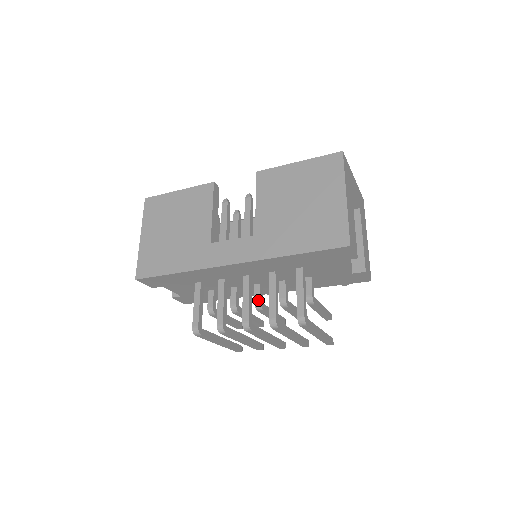
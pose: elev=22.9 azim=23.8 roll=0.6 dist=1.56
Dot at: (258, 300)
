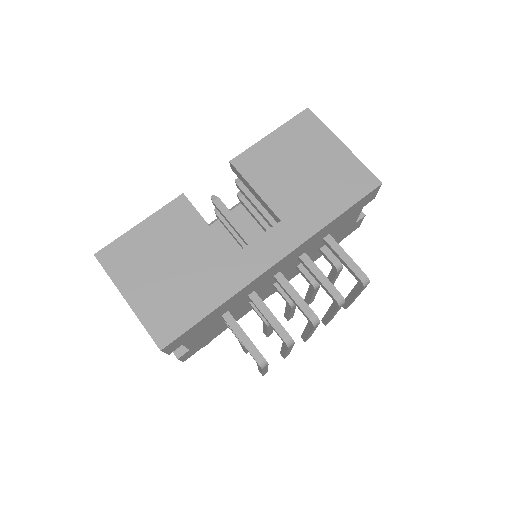
Dot at: occluded
